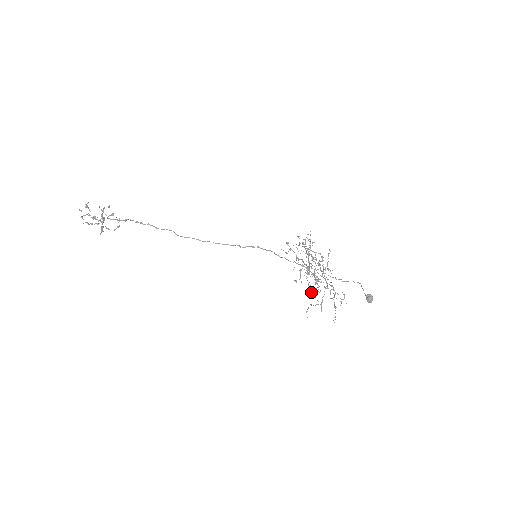
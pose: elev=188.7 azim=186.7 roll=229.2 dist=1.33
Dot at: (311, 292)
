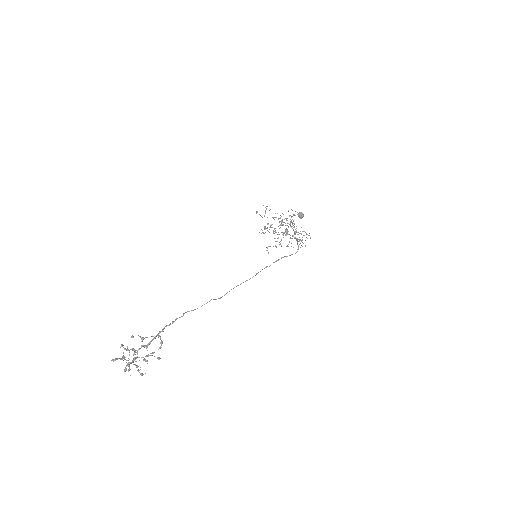
Dot at: occluded
